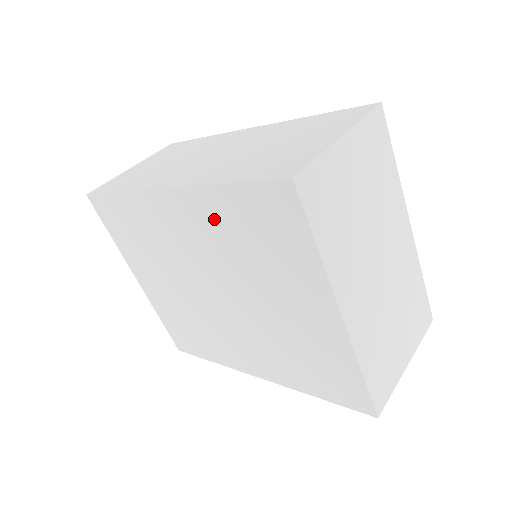
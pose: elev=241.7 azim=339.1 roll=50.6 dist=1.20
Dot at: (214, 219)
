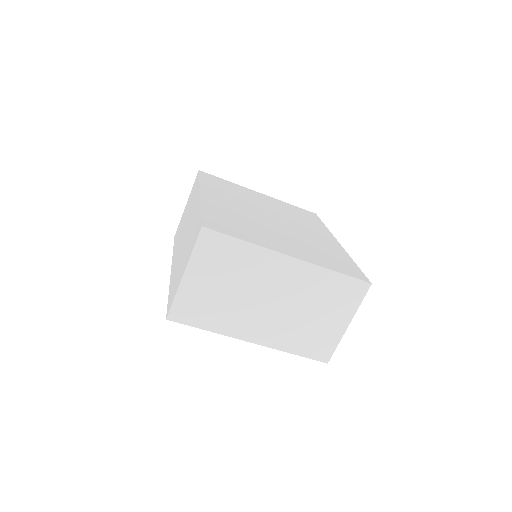
Dot at: occluded
